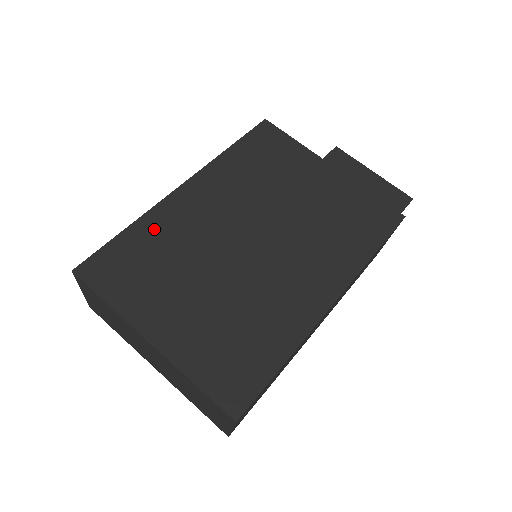
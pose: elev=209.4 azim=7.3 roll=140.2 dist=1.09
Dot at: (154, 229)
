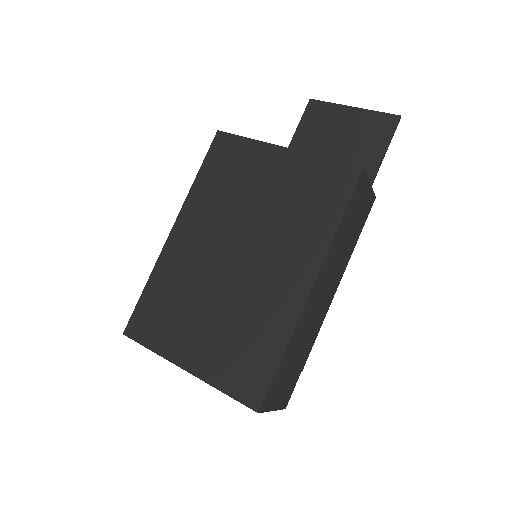
Dot at: (163, 278)
